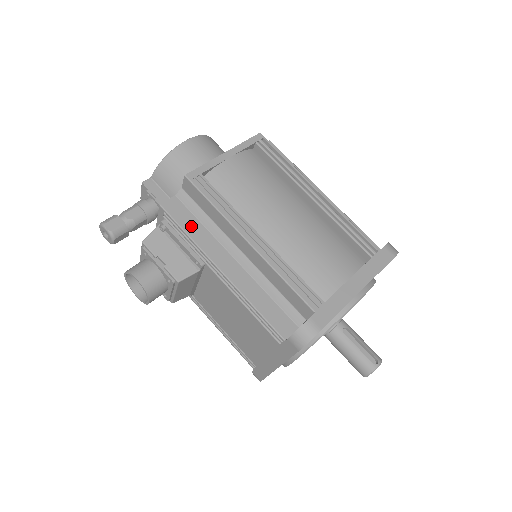
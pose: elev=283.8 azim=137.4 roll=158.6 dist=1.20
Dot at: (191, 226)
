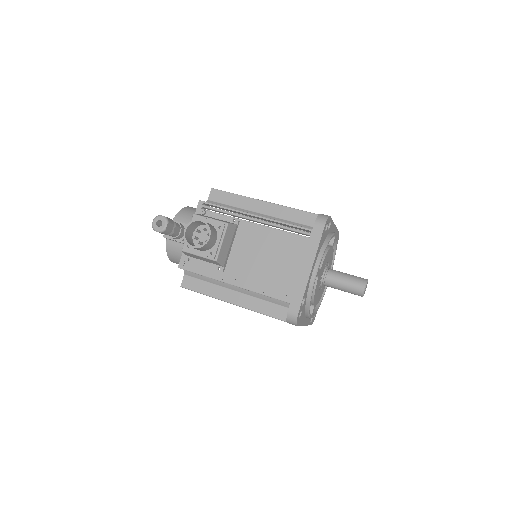
Dot at: occluded
